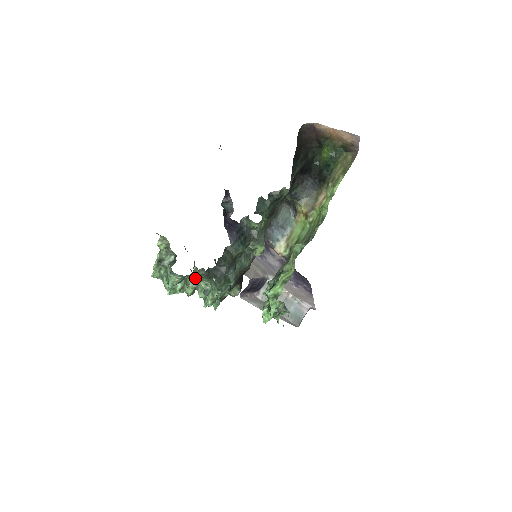
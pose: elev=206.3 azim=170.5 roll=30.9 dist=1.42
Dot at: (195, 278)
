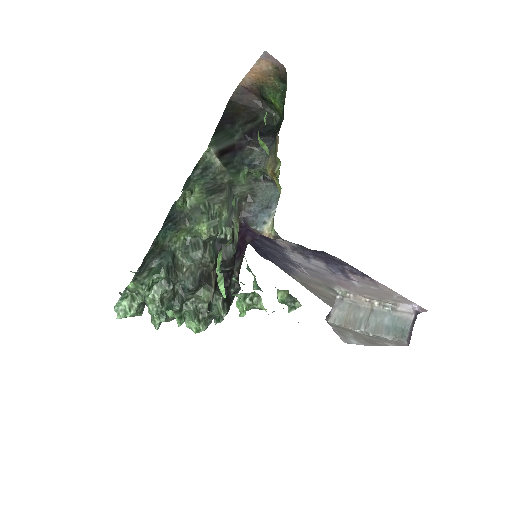
Dot at: (129, 286)
